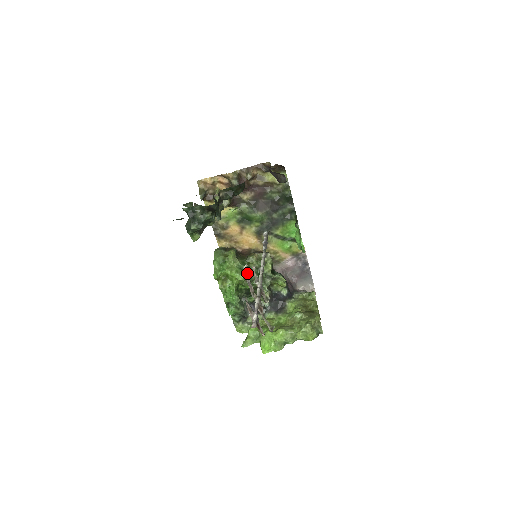
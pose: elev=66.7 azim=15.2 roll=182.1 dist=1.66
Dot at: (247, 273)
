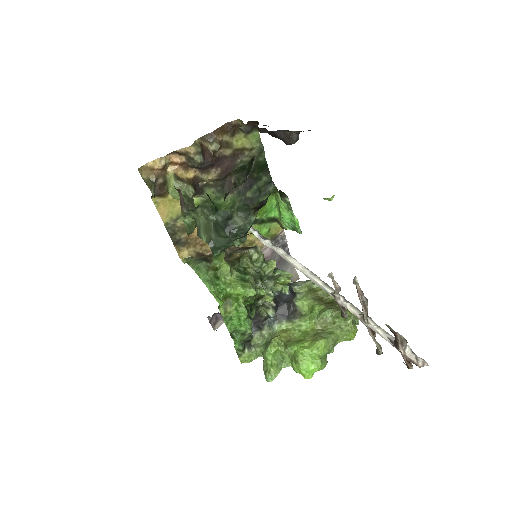
Dot at: (253, 283)
